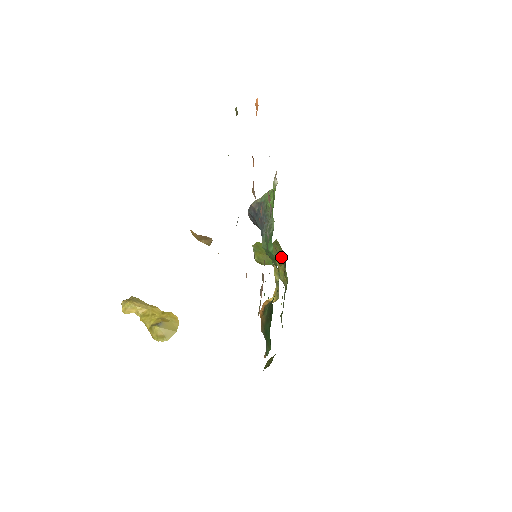
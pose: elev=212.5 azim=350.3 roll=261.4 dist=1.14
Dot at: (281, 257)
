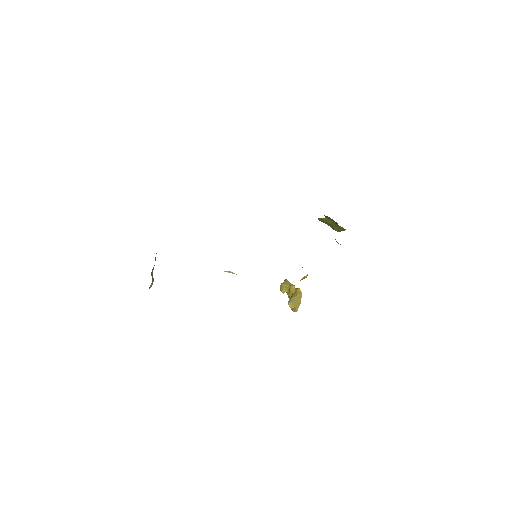
Dot at: occluded
